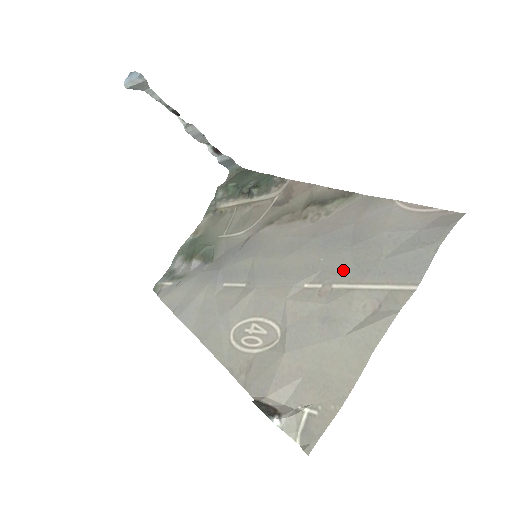
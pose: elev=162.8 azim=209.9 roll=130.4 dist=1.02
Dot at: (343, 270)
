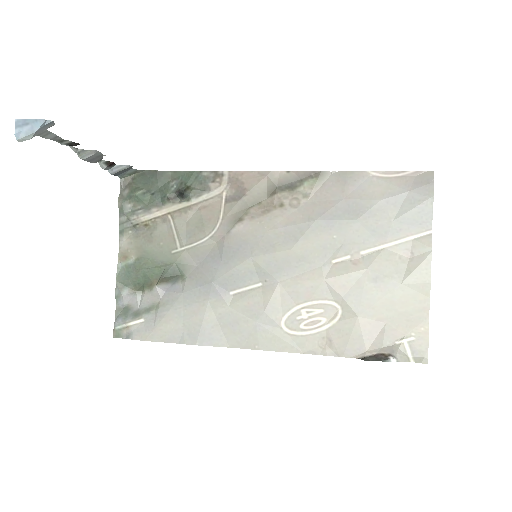
Dot at: (363, 239)
